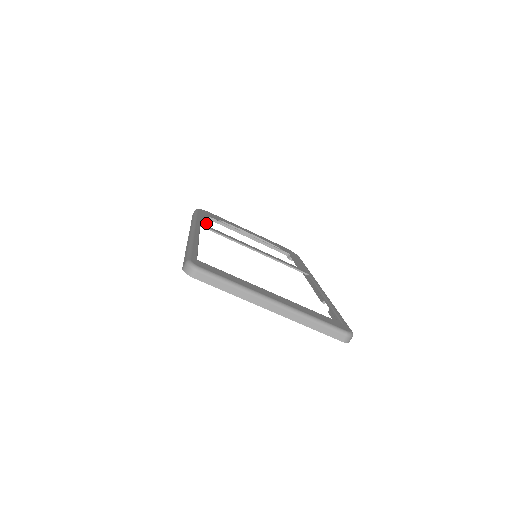
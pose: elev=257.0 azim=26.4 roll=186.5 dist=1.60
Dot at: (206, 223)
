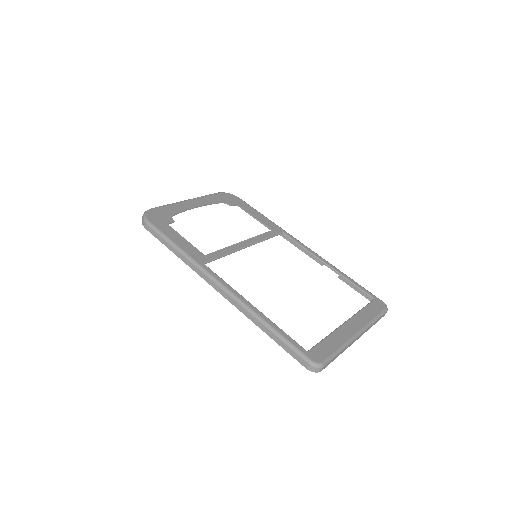
Dot at: (195, 250)
